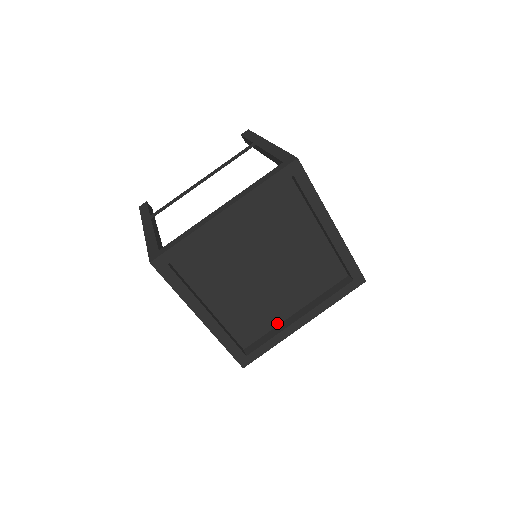
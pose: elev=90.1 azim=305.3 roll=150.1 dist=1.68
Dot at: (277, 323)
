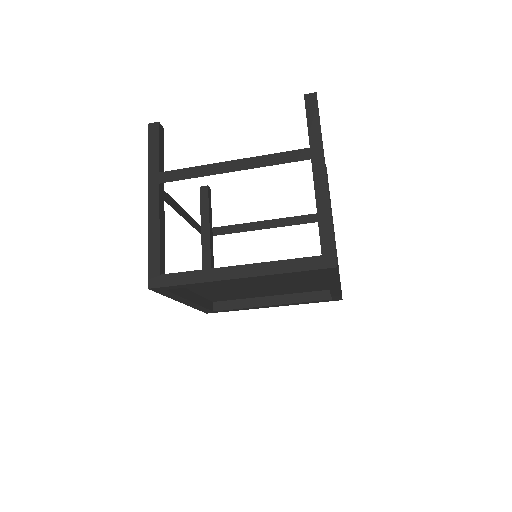
Dot at: (250, 297)
